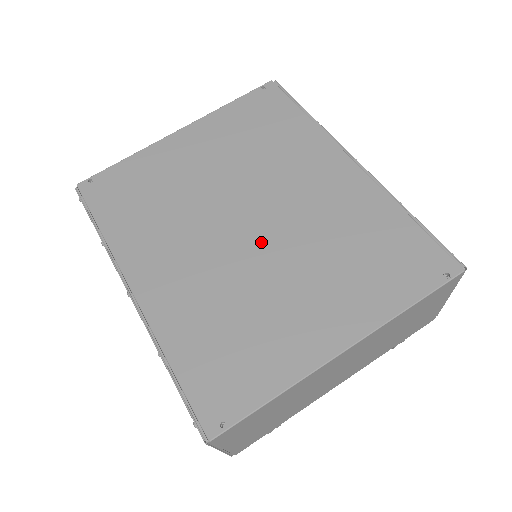
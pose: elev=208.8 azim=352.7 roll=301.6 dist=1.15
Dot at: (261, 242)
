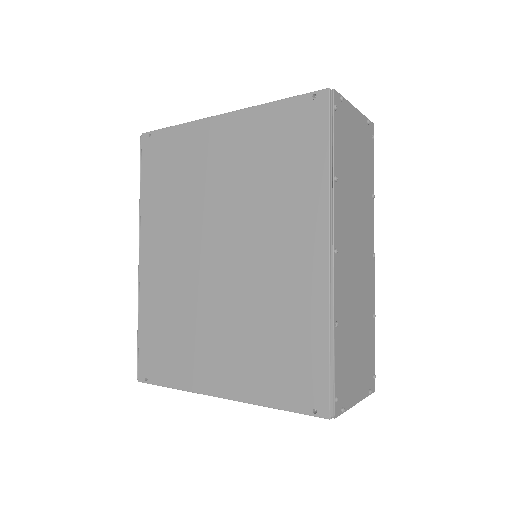
Dot at: (220, 279)
